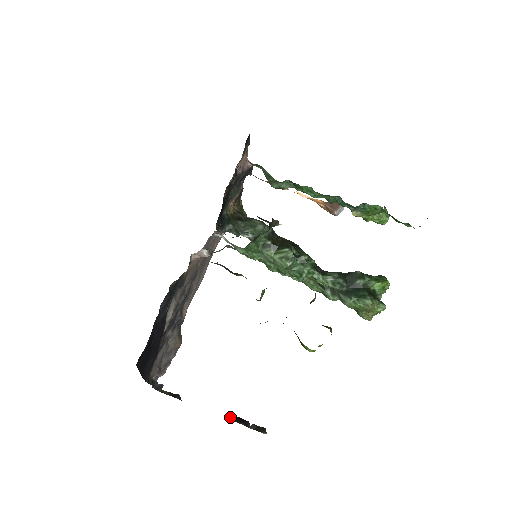
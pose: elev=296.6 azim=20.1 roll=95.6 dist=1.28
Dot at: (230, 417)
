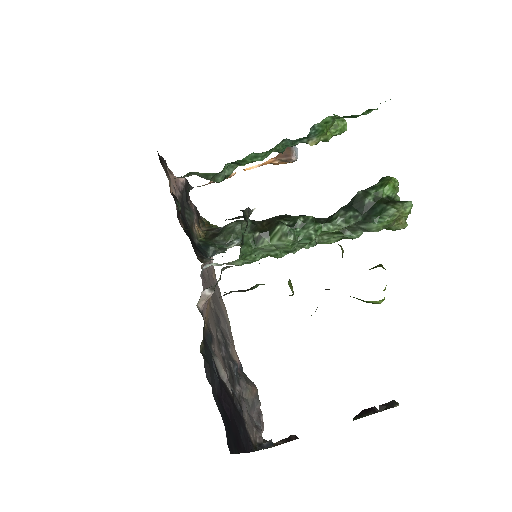
Dot at: (354, 417)
